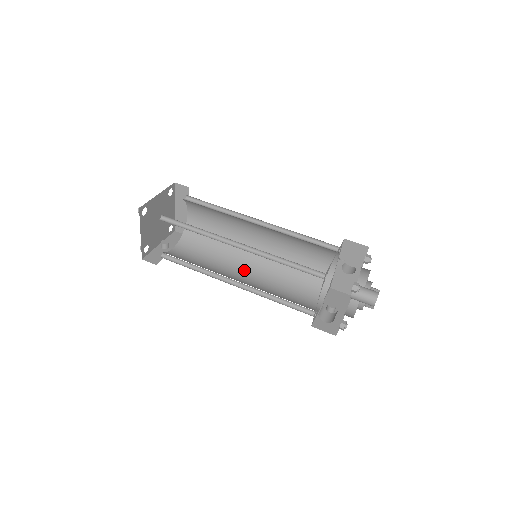
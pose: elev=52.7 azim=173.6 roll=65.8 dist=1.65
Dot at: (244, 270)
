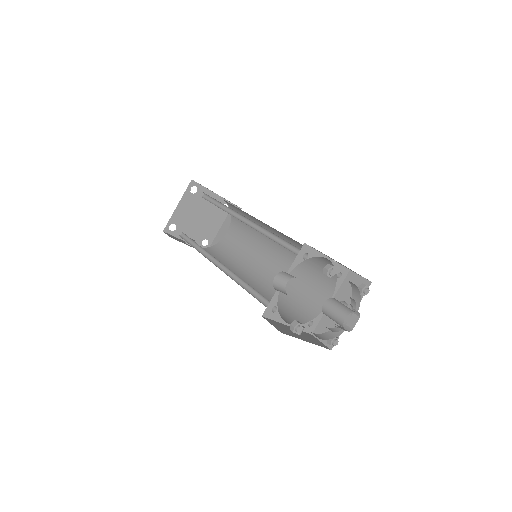
Dot at: occluded
